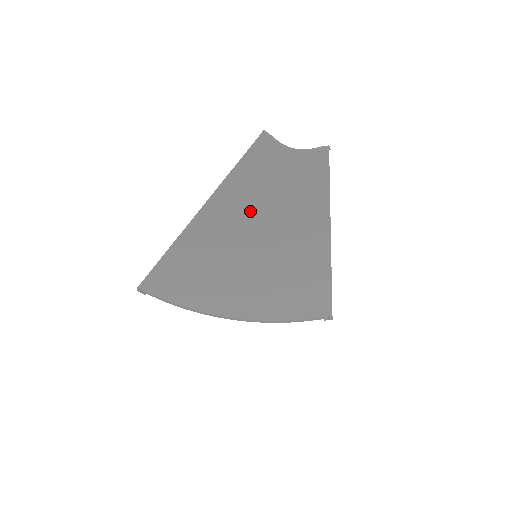
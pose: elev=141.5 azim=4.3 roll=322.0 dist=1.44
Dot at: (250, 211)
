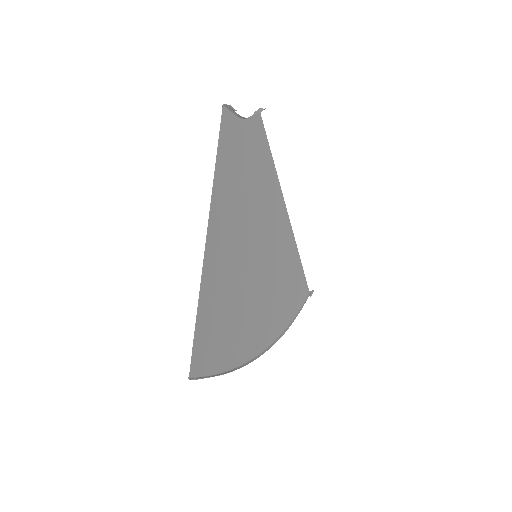
Dot at: (239, 203)
